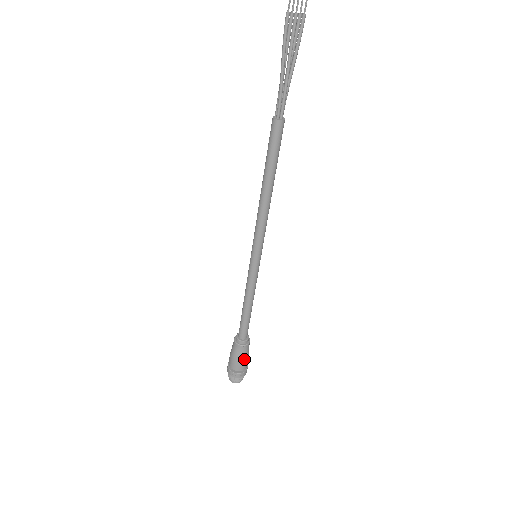
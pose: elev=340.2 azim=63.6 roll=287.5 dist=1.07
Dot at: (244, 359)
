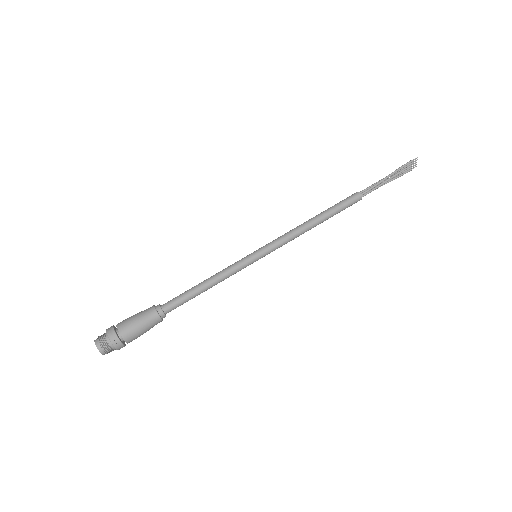
Dot at: (143, 332)
